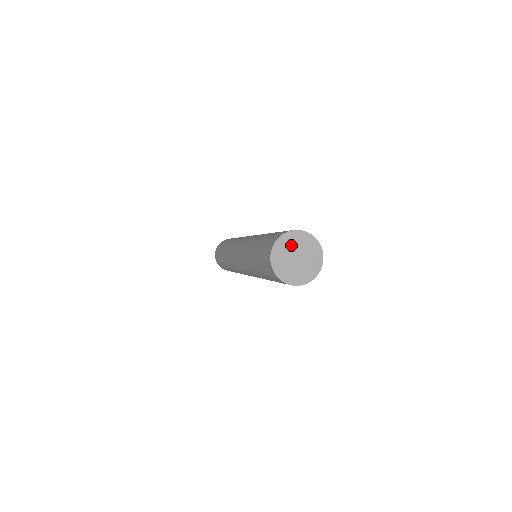
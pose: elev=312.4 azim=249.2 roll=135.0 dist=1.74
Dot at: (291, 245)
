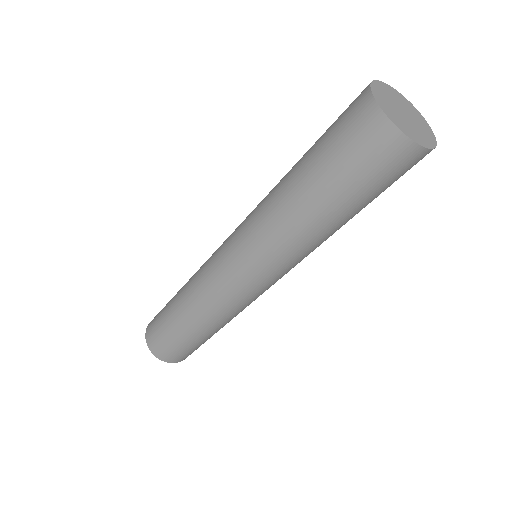
Dot at: (387, 100)
